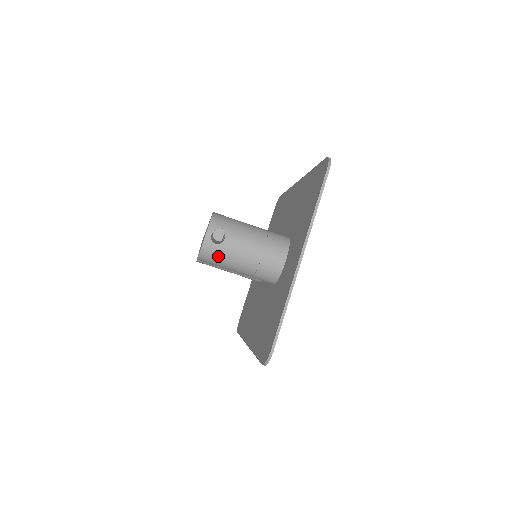
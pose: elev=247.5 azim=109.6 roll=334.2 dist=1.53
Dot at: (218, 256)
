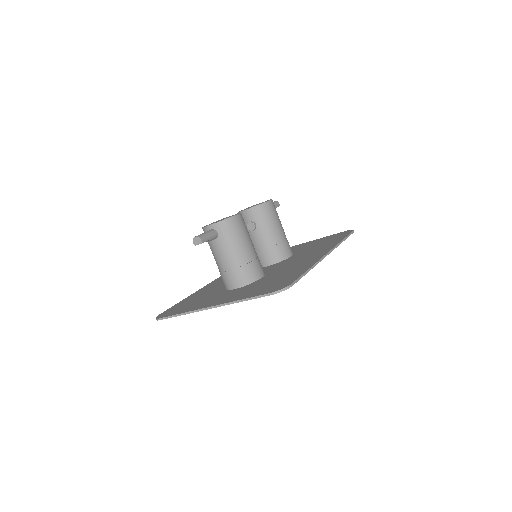
Dot at: occluded
